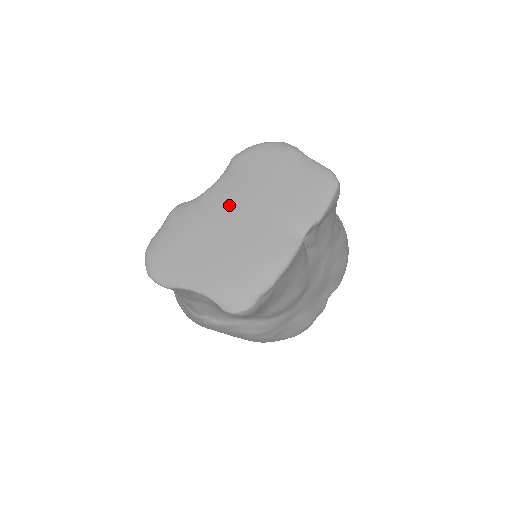
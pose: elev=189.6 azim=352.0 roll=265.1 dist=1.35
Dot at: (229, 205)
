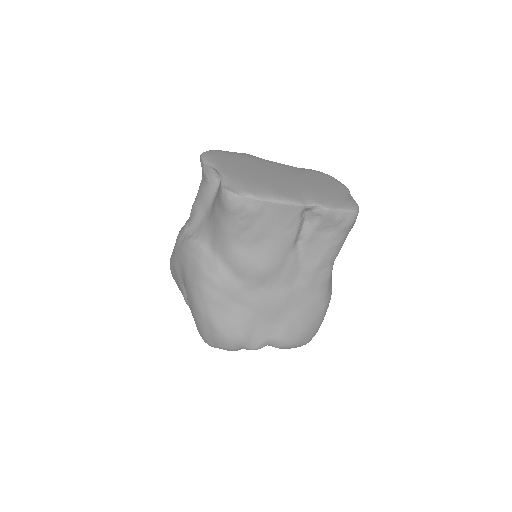
Dot at: (283, 170)
